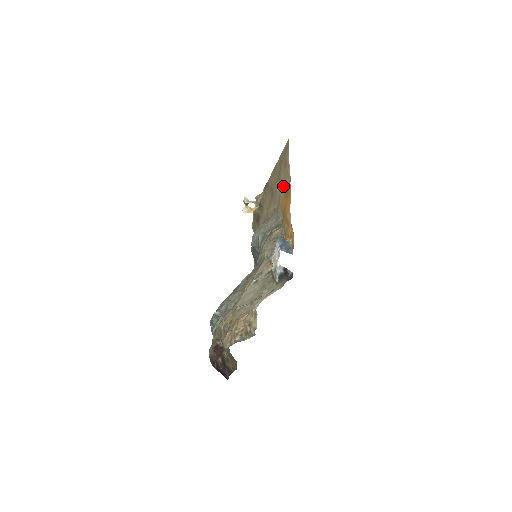
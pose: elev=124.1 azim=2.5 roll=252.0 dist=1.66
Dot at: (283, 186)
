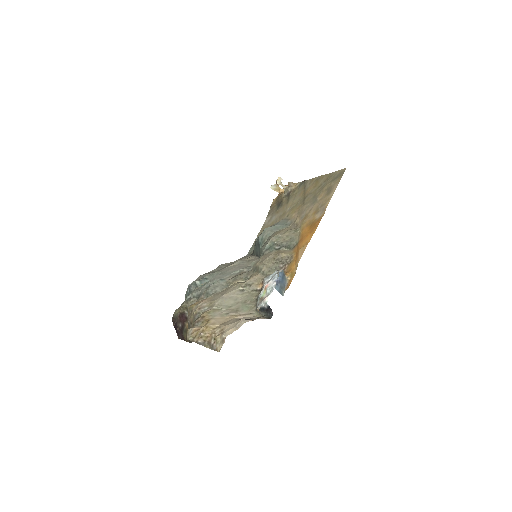
Dot at: (314, 211)
